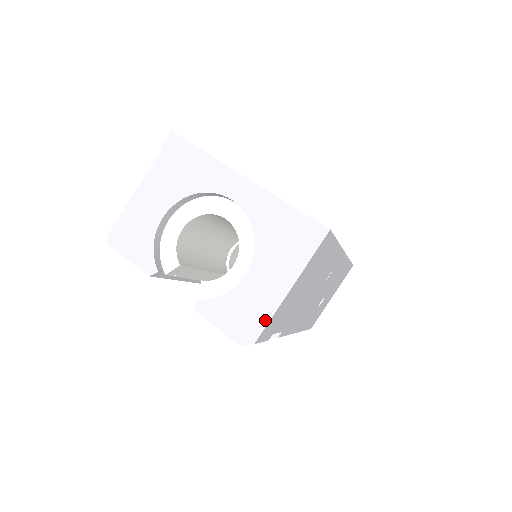
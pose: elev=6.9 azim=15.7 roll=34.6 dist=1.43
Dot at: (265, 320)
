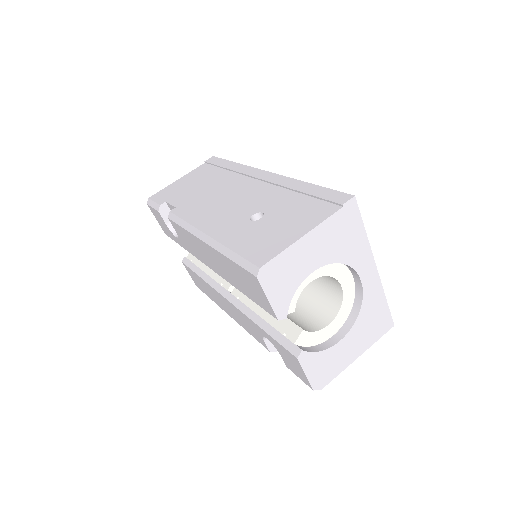
Dot at: (335, 375)
